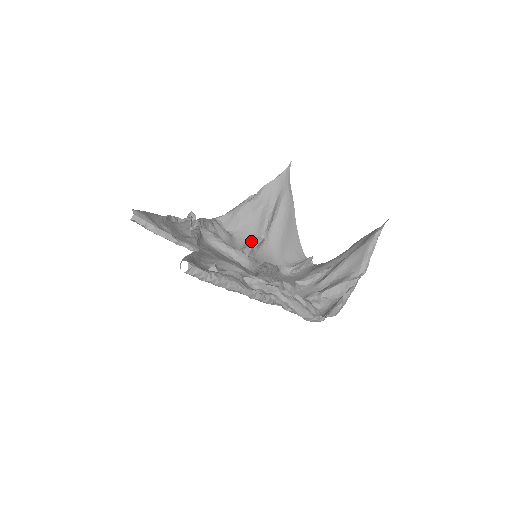
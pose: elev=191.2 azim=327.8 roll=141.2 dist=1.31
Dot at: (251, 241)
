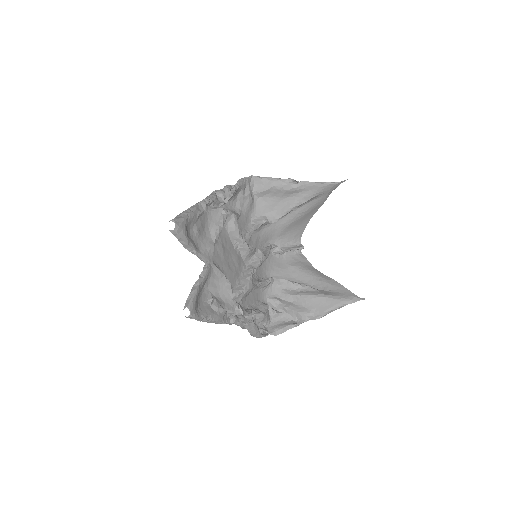
Dot at: (266, 217)
